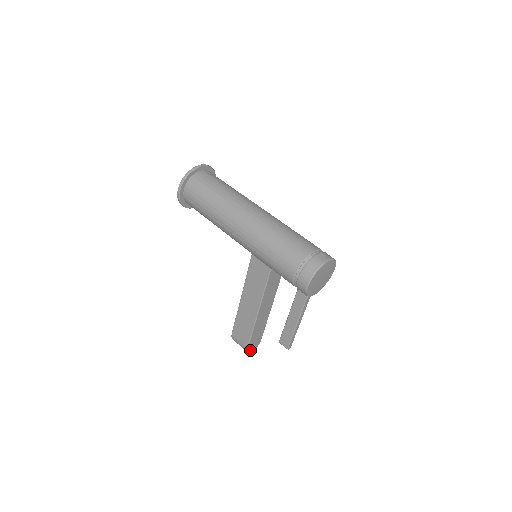
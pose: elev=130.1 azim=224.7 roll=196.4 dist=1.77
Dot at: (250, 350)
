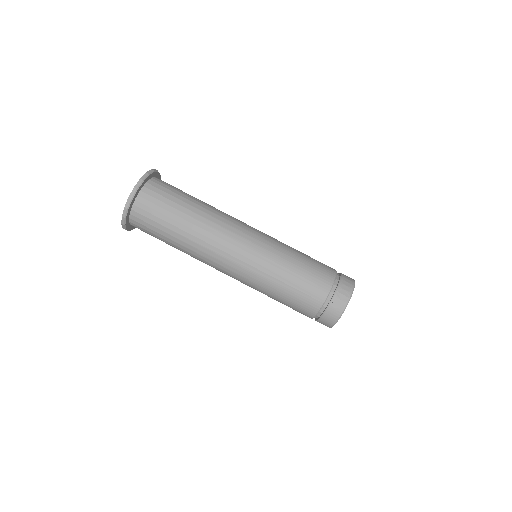
Dot at: occluded
